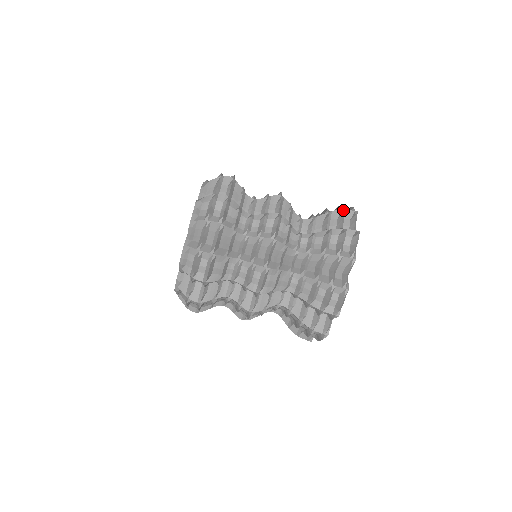
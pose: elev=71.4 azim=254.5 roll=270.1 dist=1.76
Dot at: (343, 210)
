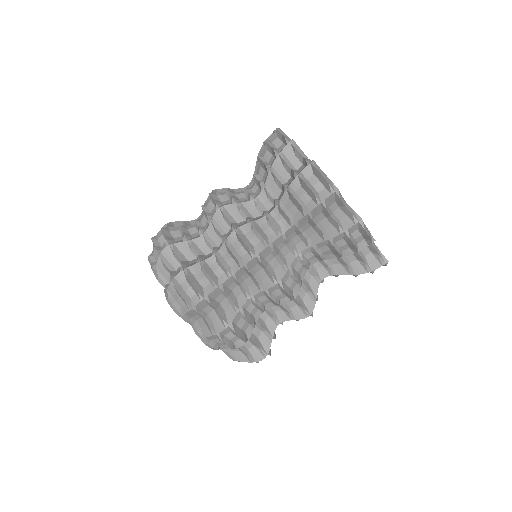
Dot at: occluded
